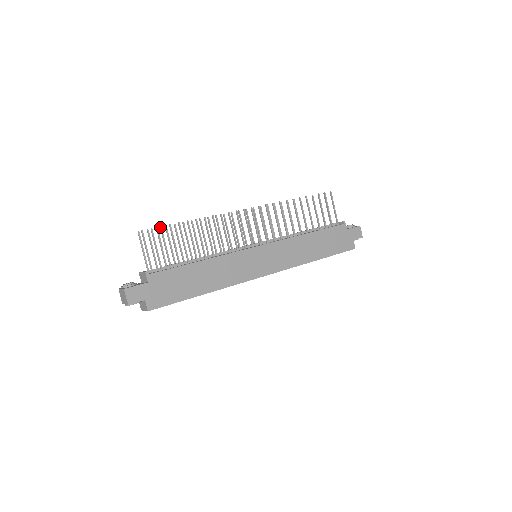
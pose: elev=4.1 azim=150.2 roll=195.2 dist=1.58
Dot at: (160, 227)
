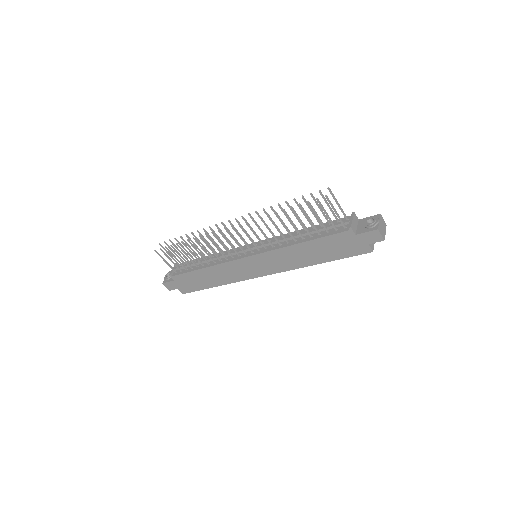
Dot at: occluded
